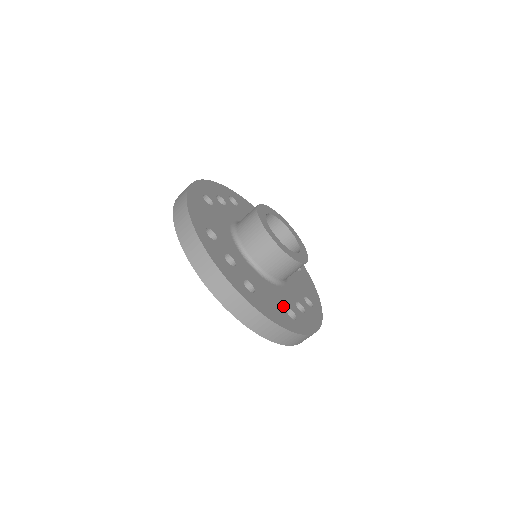
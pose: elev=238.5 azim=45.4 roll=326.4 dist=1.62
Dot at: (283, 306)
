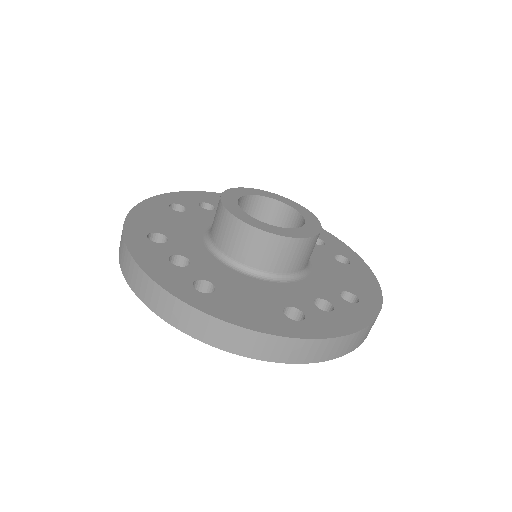
Dot at: (277, 305)
